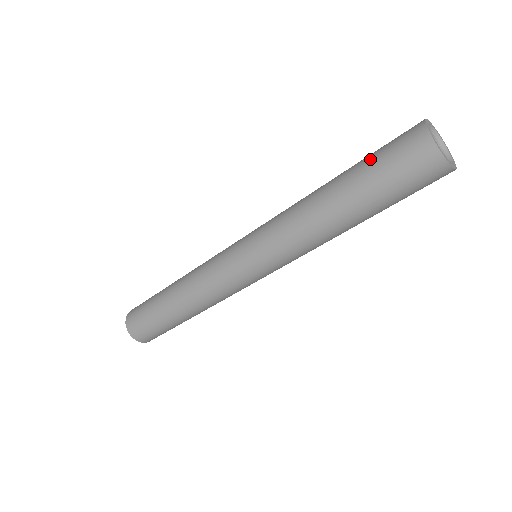
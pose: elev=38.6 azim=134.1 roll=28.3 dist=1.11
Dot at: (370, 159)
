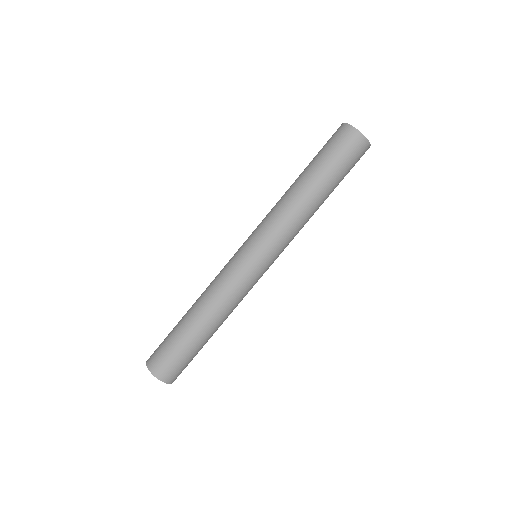
Dot at: occluded
